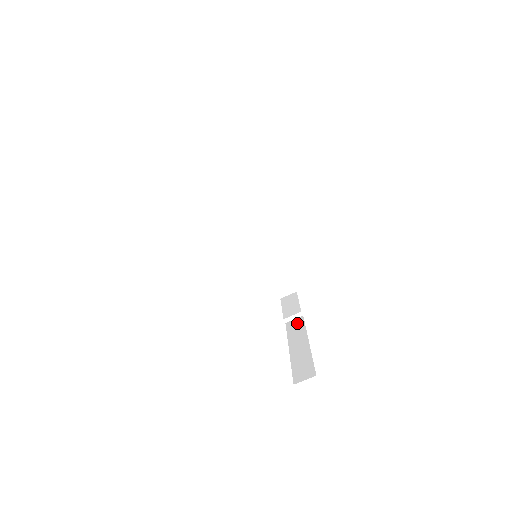
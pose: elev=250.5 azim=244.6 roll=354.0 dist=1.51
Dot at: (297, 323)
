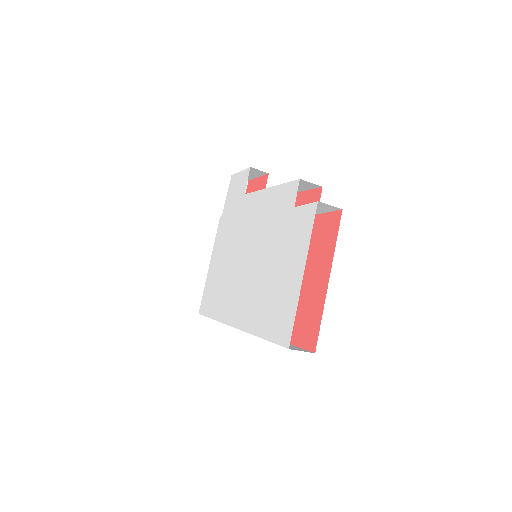
Dot at: occluded
